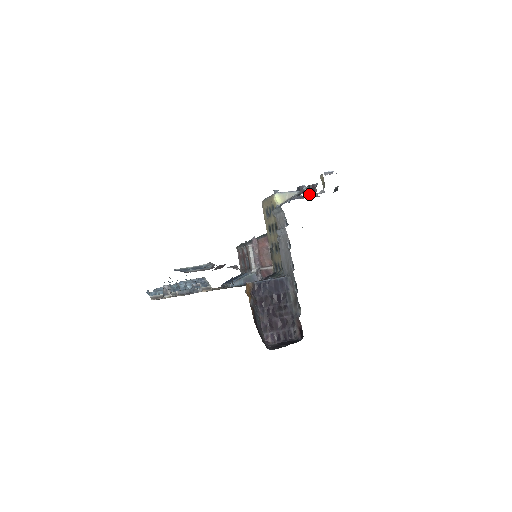
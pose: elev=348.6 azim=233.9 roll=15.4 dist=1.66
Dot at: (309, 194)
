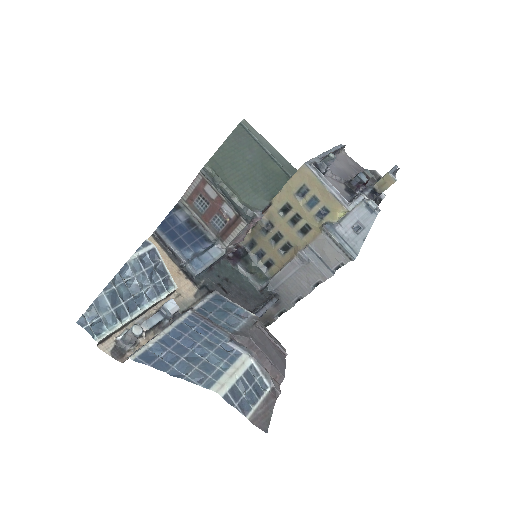
Dot at: (342, 147)
